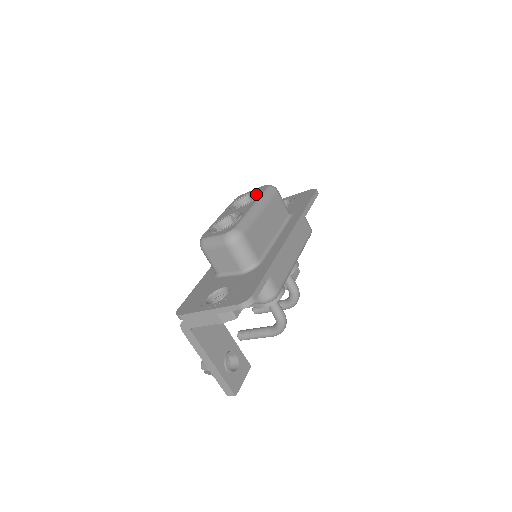
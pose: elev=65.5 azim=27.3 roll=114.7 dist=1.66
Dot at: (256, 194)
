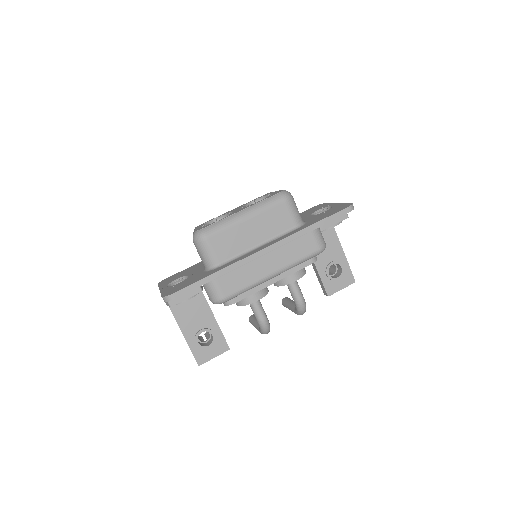
Dot at: occluded
